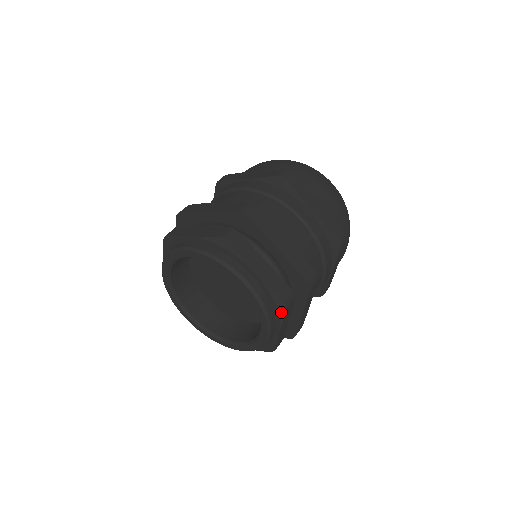
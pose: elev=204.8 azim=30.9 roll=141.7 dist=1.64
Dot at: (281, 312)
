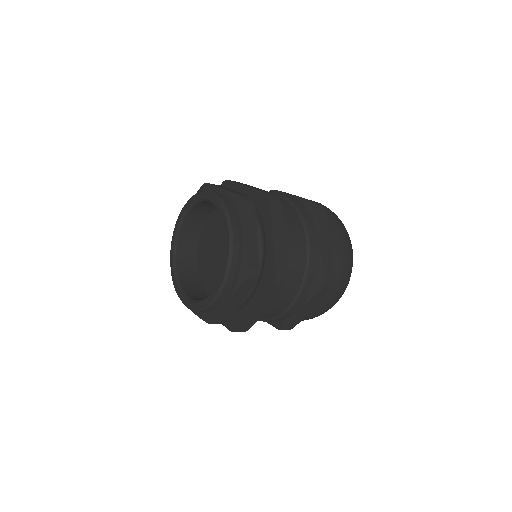
Dot at: (239, 208)
